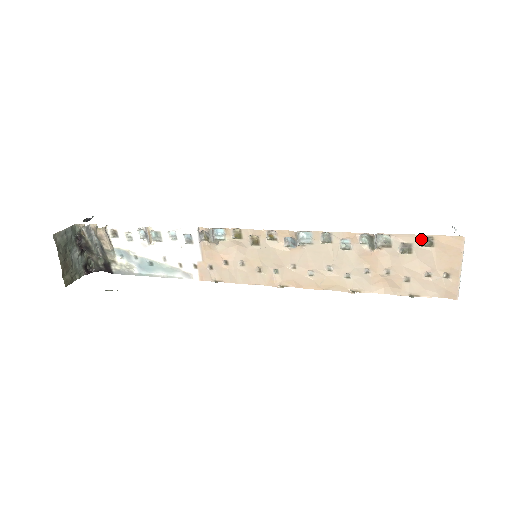
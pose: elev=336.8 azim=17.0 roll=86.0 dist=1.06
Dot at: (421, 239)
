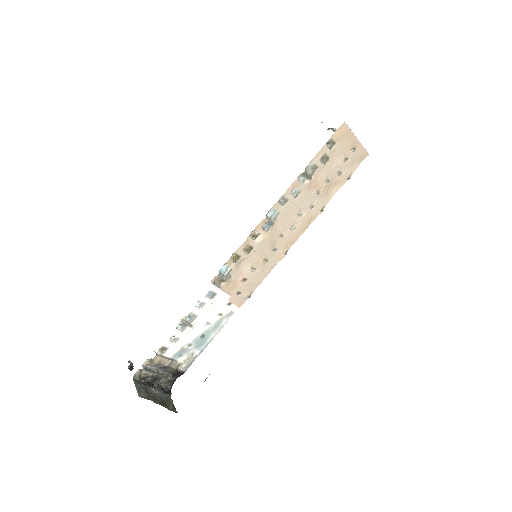
Dot at: (327, 146)
